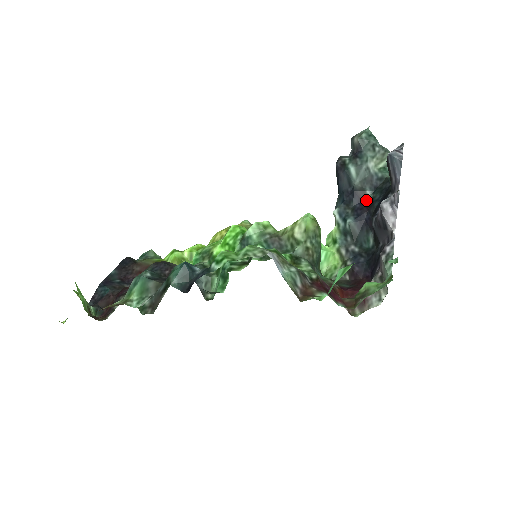
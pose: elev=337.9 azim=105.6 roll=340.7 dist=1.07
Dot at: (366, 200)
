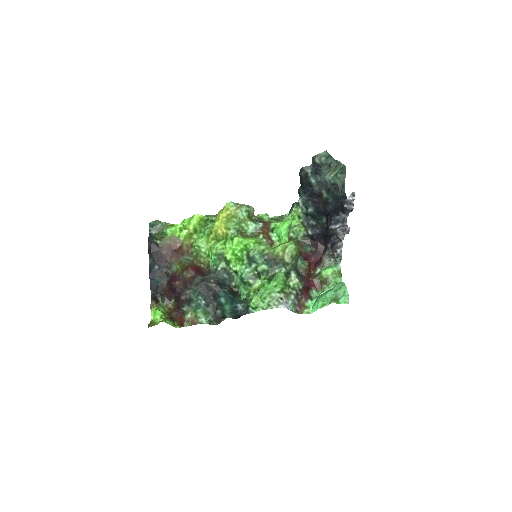
Dot at: (322, 197)
